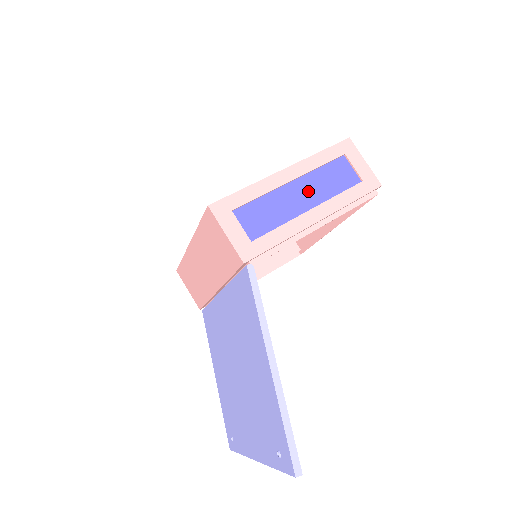
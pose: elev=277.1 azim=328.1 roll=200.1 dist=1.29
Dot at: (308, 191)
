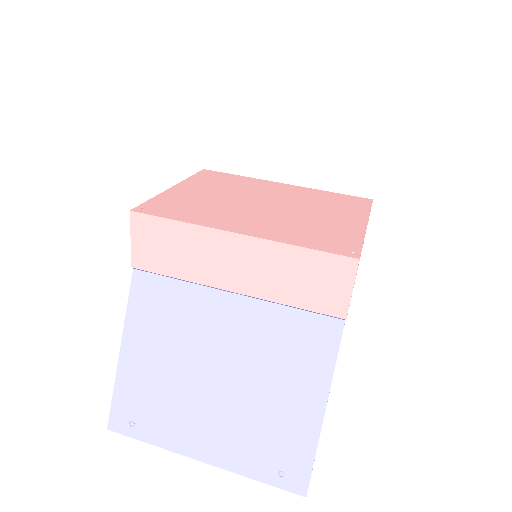
Dot at: occluded
